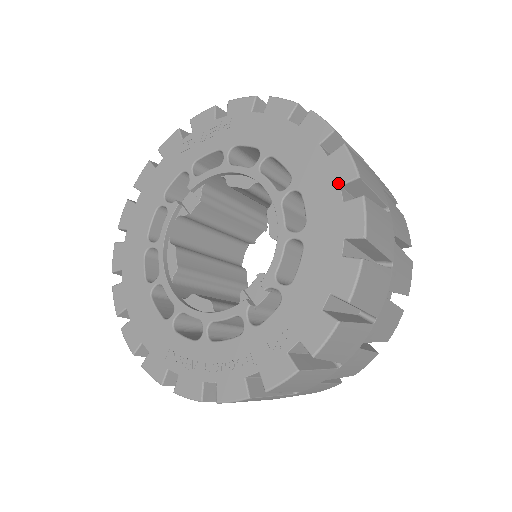
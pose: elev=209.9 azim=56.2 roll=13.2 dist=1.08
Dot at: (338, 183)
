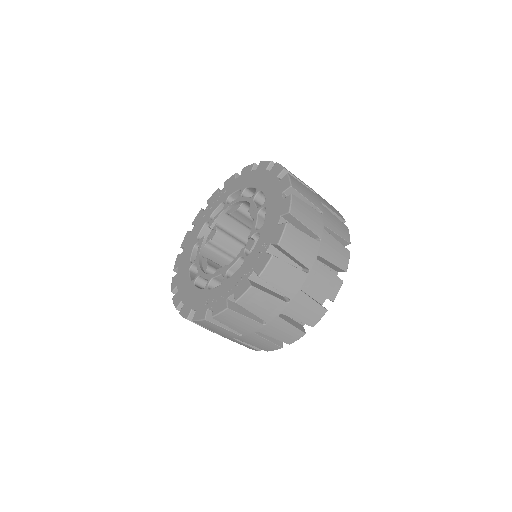
Dot at: (276, 176)
